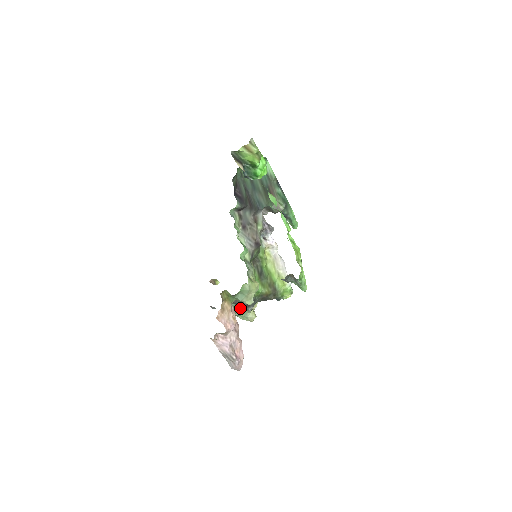
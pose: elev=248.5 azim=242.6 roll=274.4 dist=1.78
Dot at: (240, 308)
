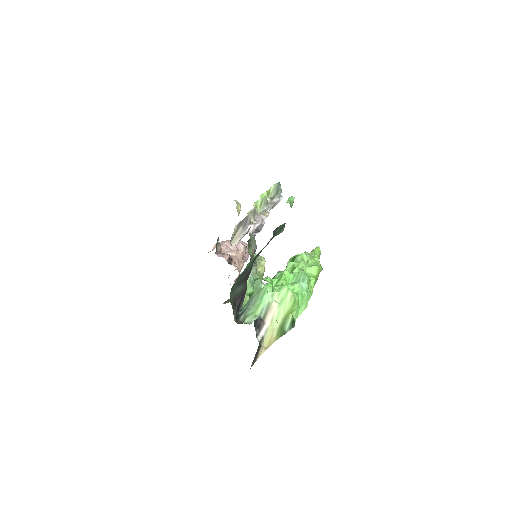
Dot at: occluded
